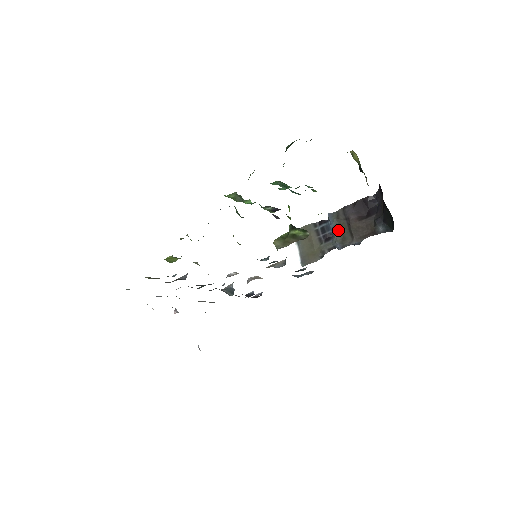
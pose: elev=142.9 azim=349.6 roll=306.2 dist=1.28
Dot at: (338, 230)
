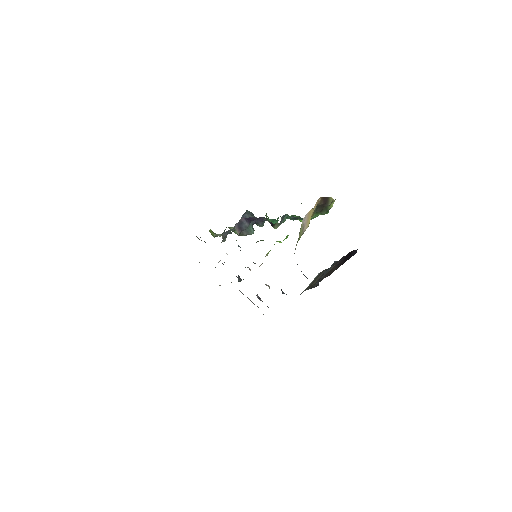
Dot at: (327, 272)
